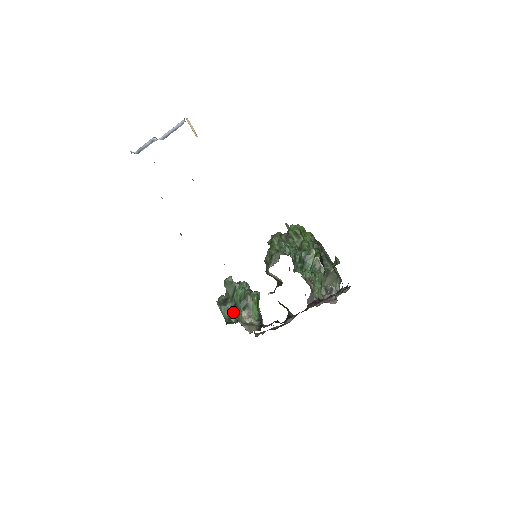
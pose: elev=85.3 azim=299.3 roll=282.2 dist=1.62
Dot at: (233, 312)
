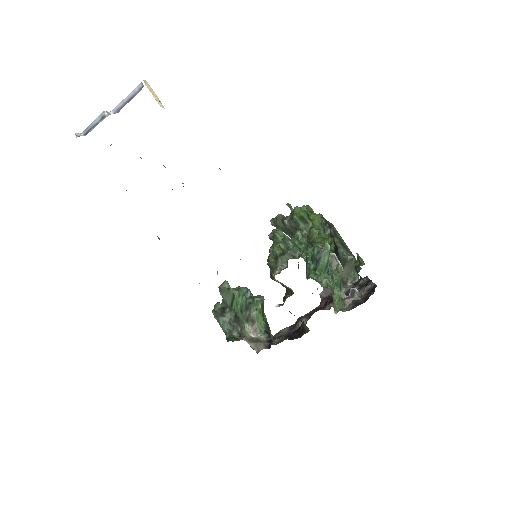
Dot at: (234, 324)
